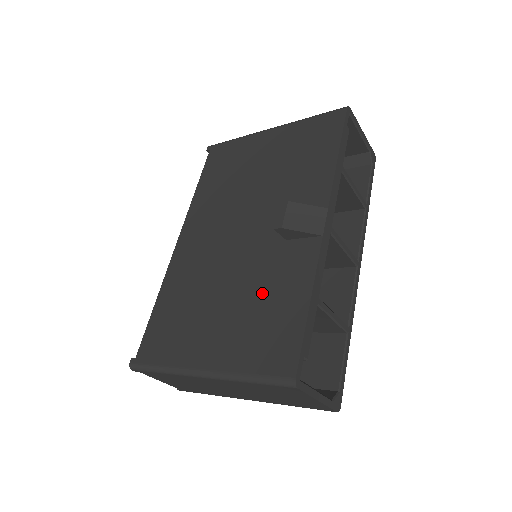
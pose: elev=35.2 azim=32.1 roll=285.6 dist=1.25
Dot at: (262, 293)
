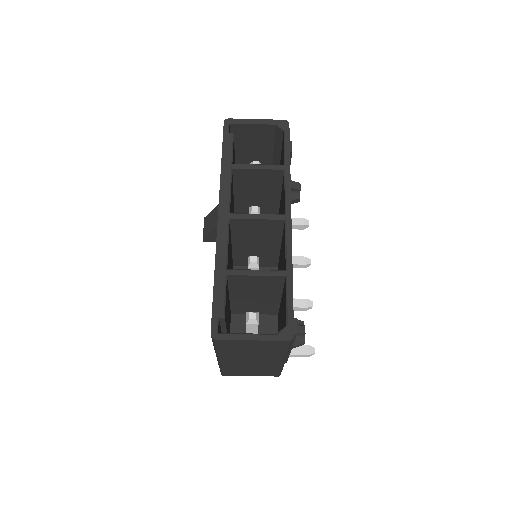
Dot at: occluded
